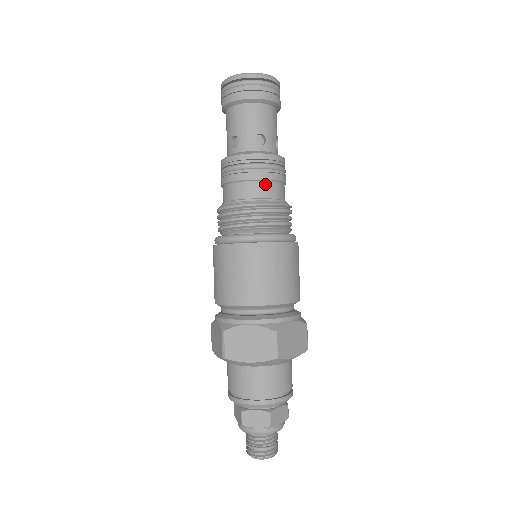
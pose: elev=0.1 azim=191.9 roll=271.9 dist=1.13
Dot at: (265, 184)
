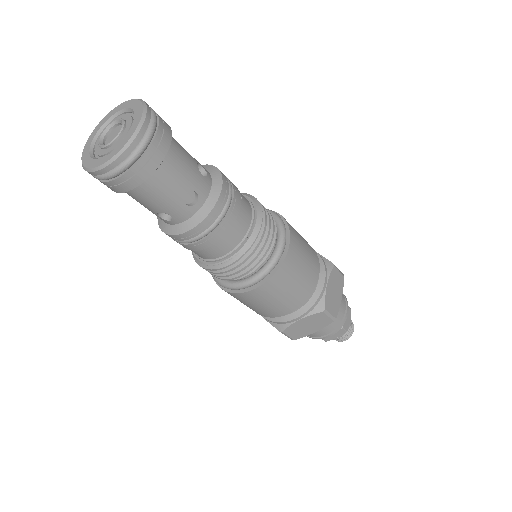
Dot at: (232, 231)
